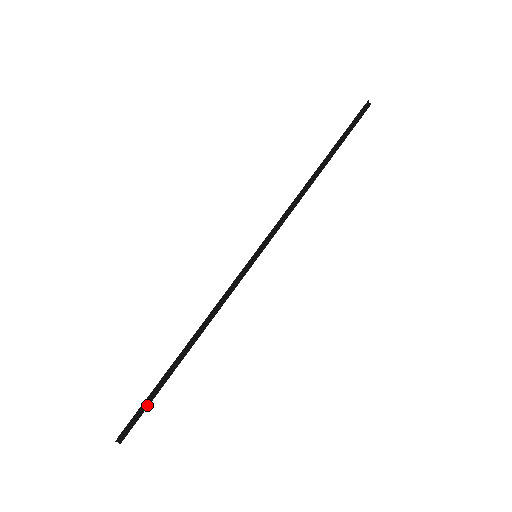
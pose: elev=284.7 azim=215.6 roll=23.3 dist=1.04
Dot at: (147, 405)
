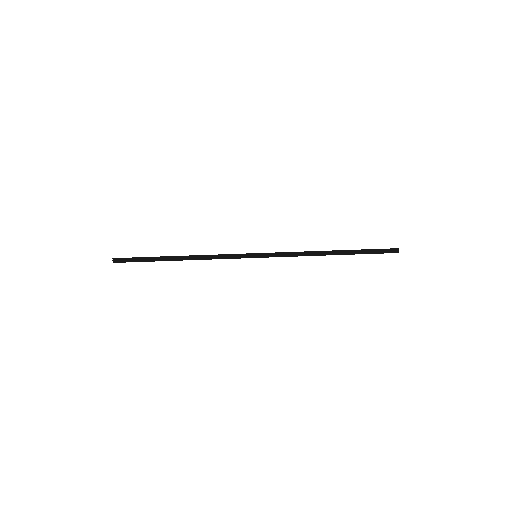
Dot at: (139, 260)
